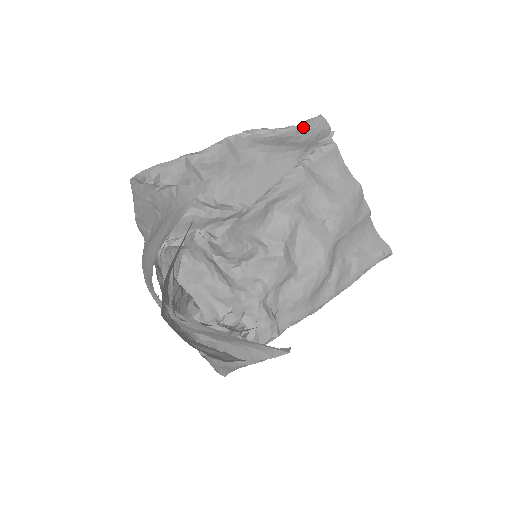
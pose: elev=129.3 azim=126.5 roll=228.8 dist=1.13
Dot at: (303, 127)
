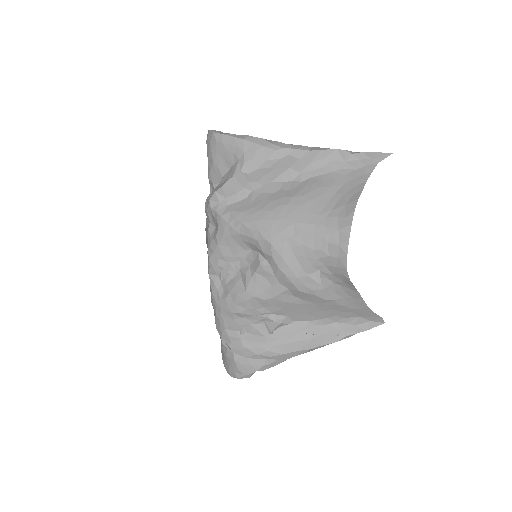
Dot at: occluded
